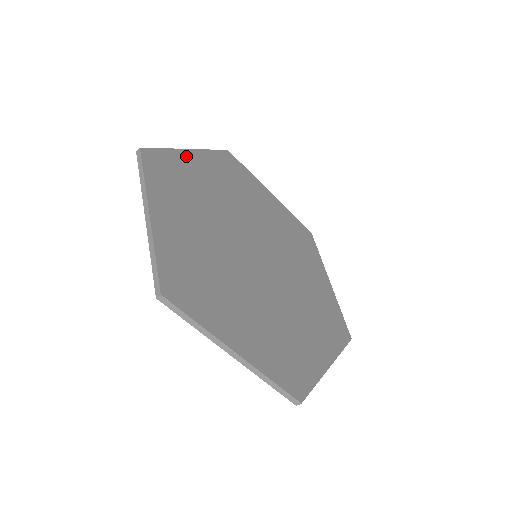
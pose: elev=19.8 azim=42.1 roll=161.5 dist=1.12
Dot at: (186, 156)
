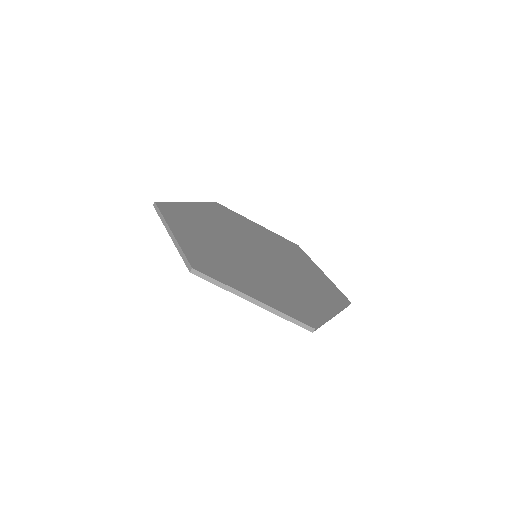
Dot at: (187, 205)
